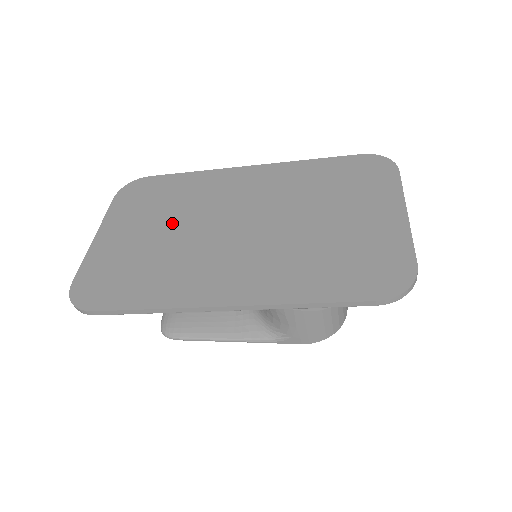
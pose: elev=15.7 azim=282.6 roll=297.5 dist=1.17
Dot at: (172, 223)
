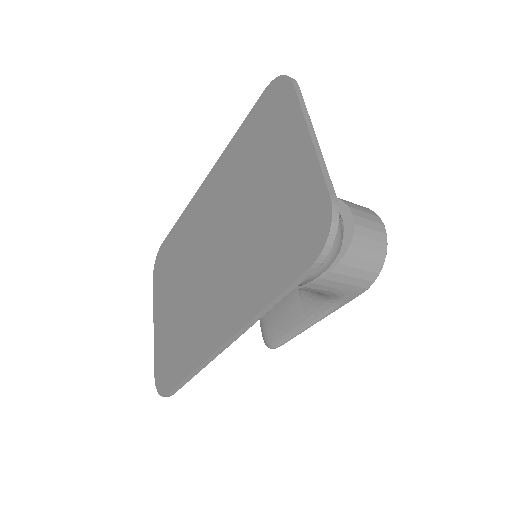
Dot at: (181, 280)
